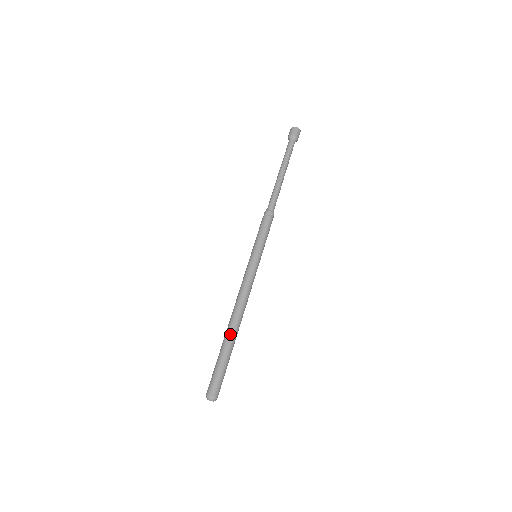
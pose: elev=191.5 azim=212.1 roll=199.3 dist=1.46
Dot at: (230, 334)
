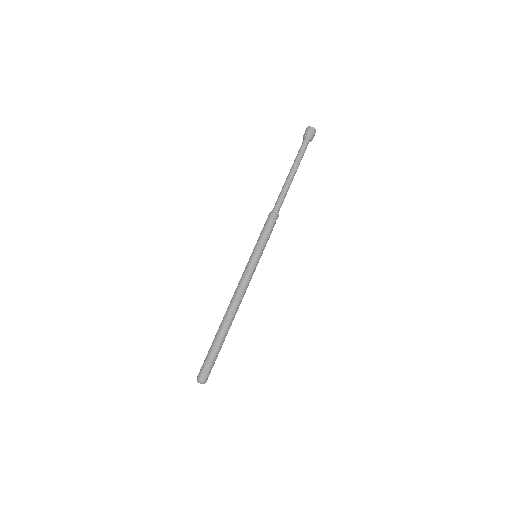
Dot at: (226, 329)
